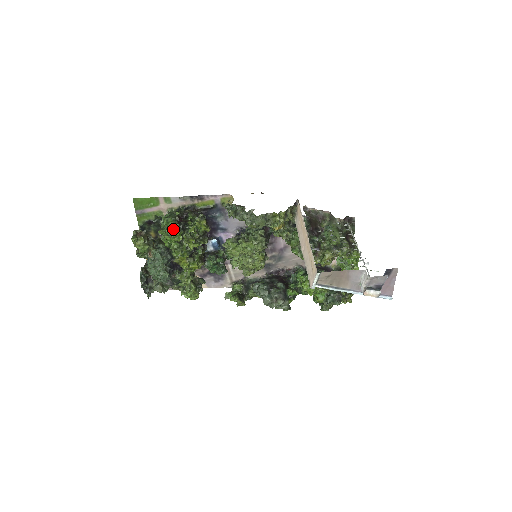
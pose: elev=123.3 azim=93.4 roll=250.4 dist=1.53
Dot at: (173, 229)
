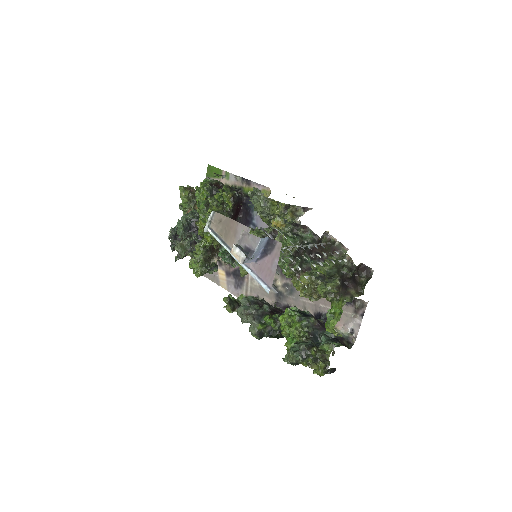
Dot at: (203, 186)
